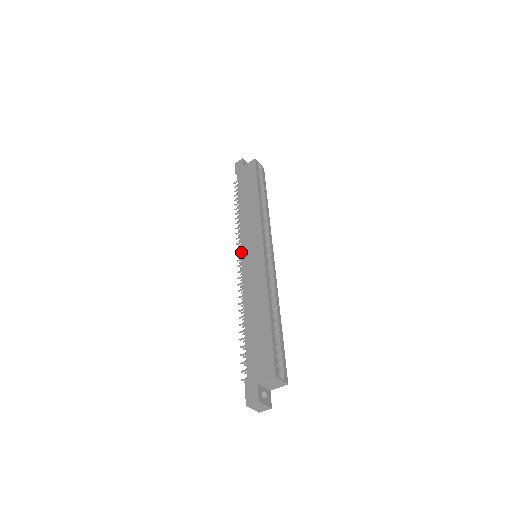
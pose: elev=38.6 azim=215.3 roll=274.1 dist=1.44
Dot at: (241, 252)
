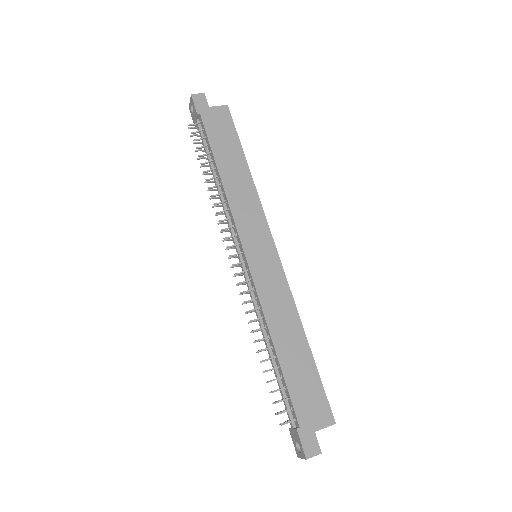
Dot at: (244, 249)
